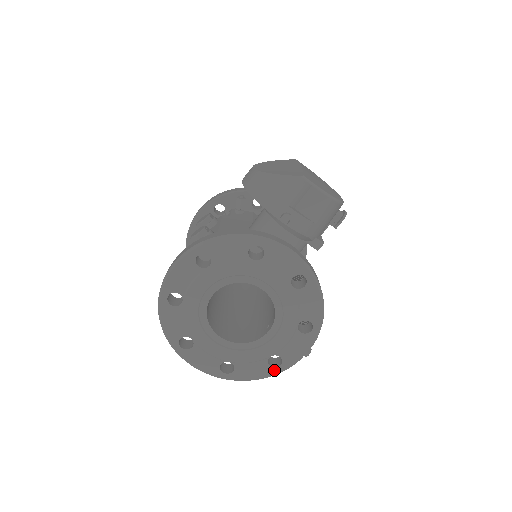
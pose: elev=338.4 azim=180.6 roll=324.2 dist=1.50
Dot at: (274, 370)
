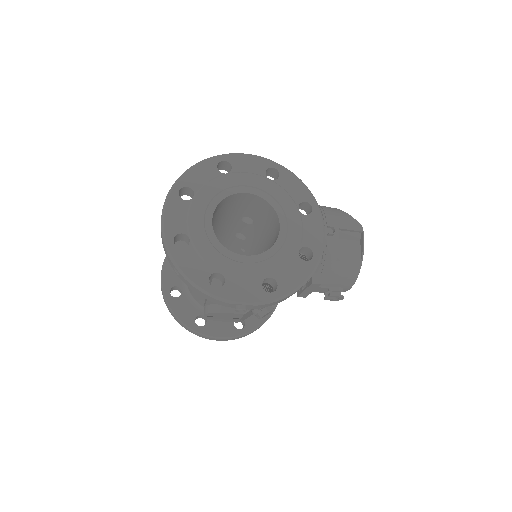
Dot at: (207, 285)
